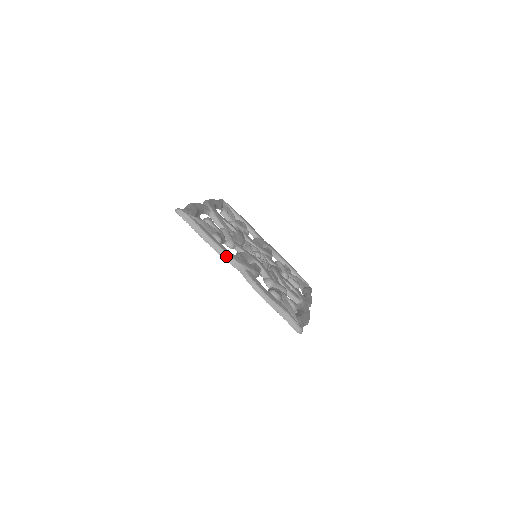
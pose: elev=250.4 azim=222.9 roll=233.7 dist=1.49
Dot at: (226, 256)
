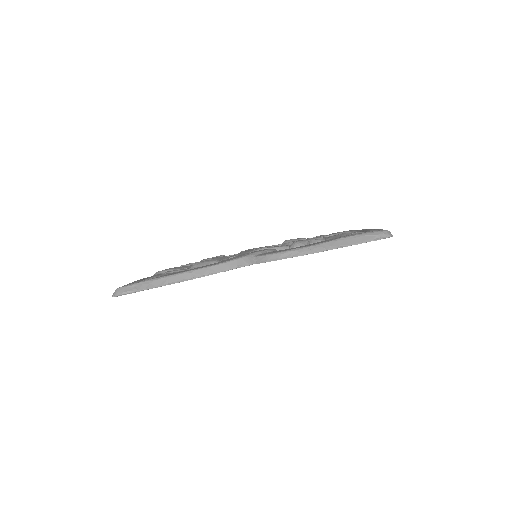
Dot at: (219, 268)
